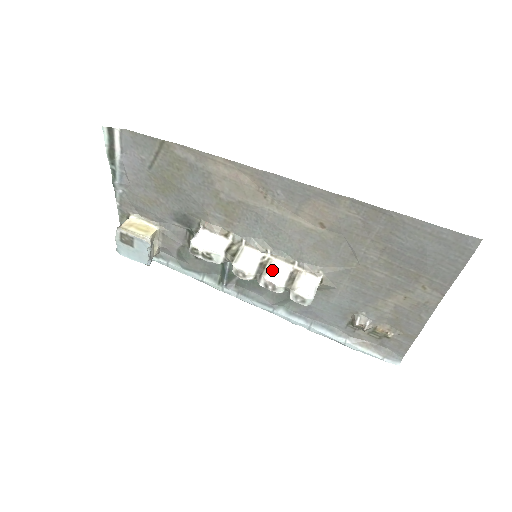
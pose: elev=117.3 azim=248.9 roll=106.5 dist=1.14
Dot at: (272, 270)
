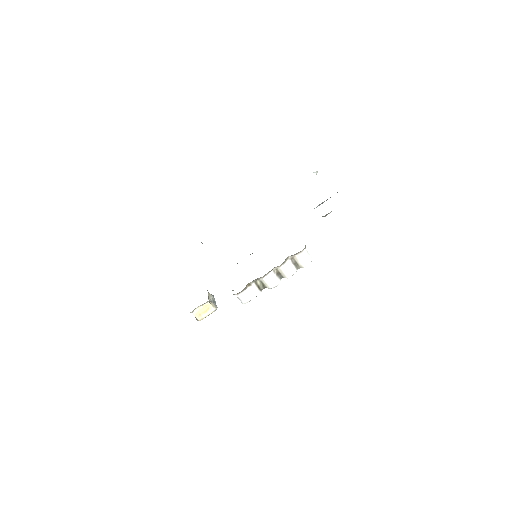
Dot at: (285, 273)
